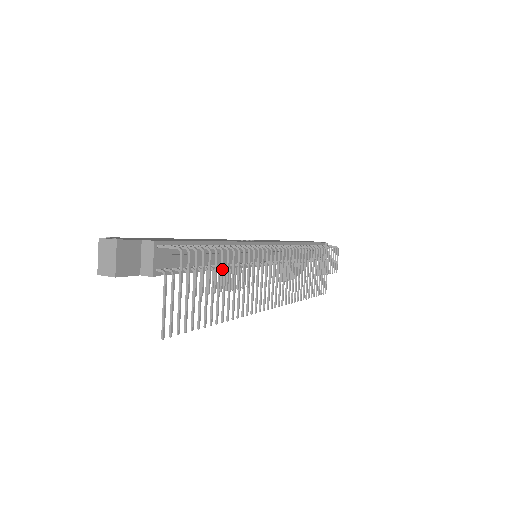
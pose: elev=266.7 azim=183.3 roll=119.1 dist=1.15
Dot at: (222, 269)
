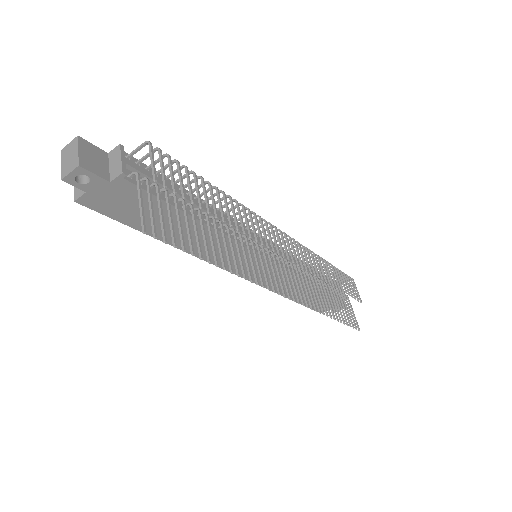
Dot at: (205, 192)
